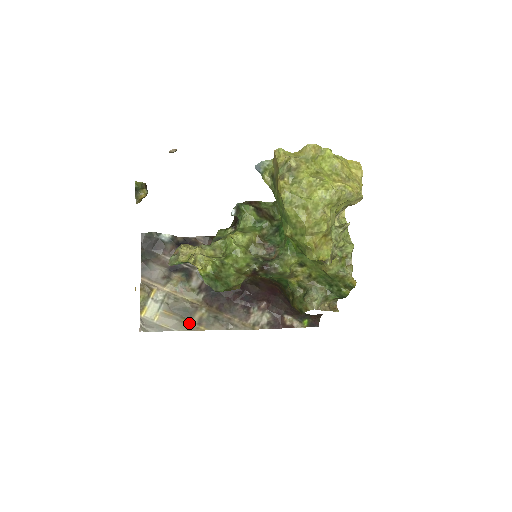
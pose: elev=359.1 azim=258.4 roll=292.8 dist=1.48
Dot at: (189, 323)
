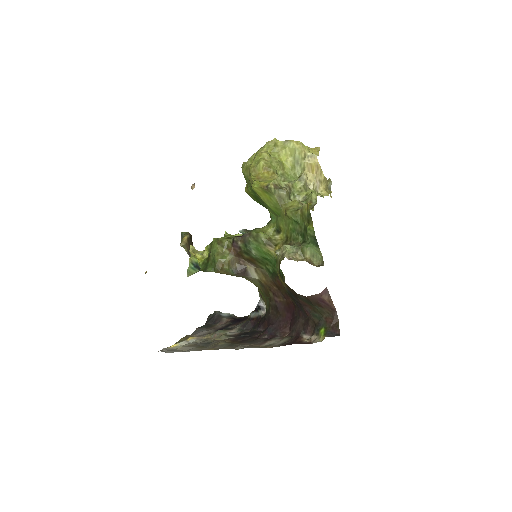
Dot at: (204, 348)
